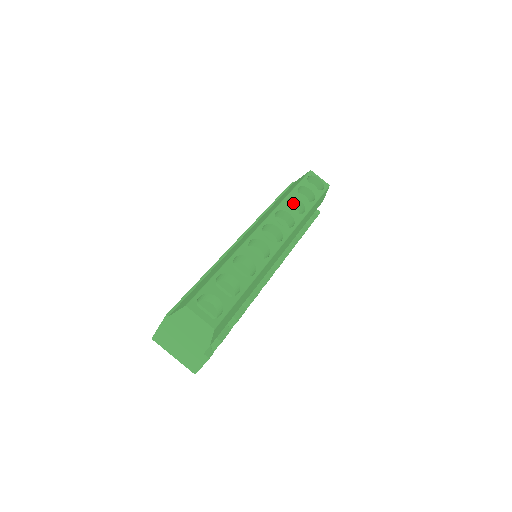
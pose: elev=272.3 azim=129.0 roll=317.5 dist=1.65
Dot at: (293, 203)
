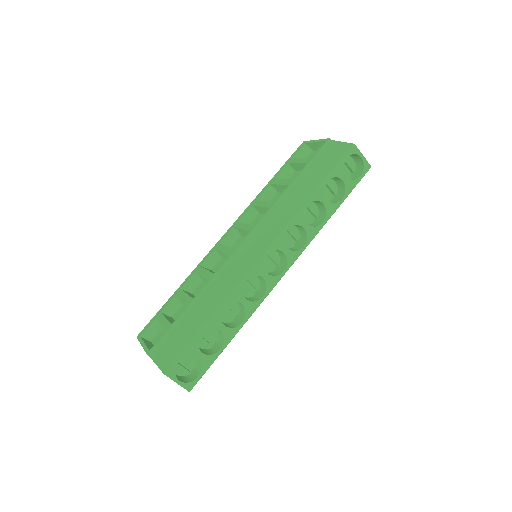
Dot at: (315, 201)
